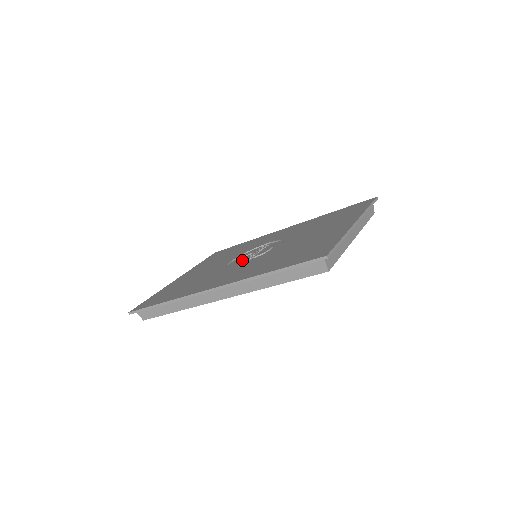
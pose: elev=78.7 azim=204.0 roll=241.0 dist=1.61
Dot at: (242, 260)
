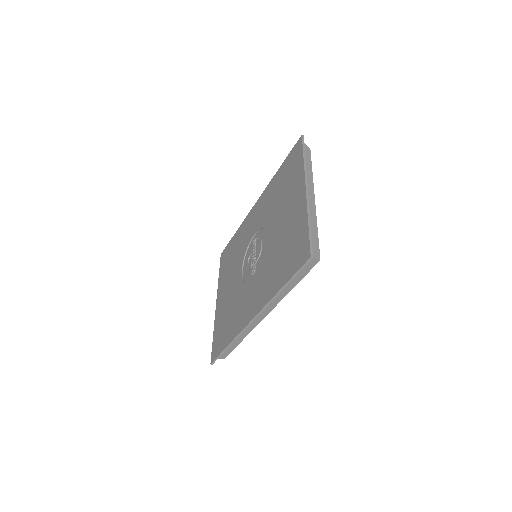
Dot at: (250, 269)
